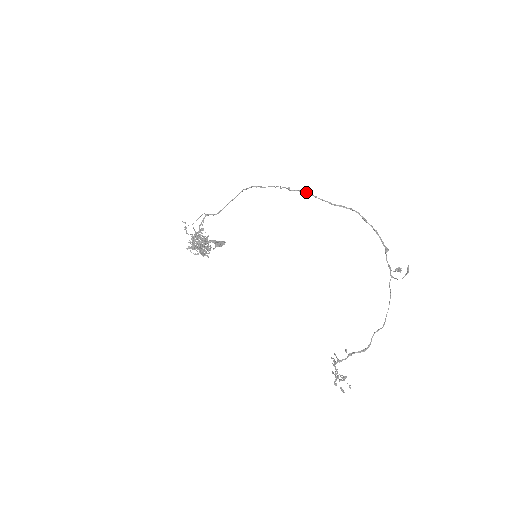
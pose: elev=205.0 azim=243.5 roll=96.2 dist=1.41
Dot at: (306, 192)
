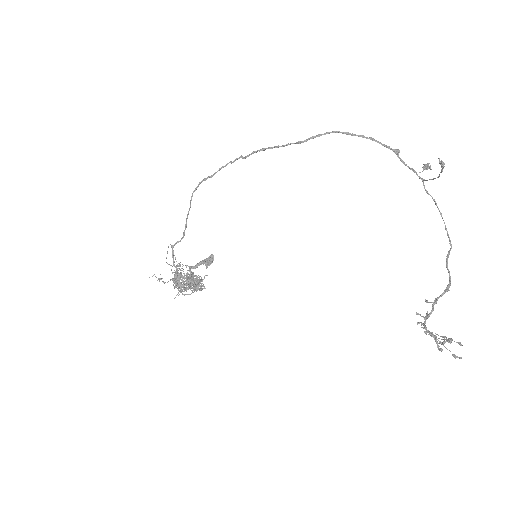
Dot at: (264, 148)
